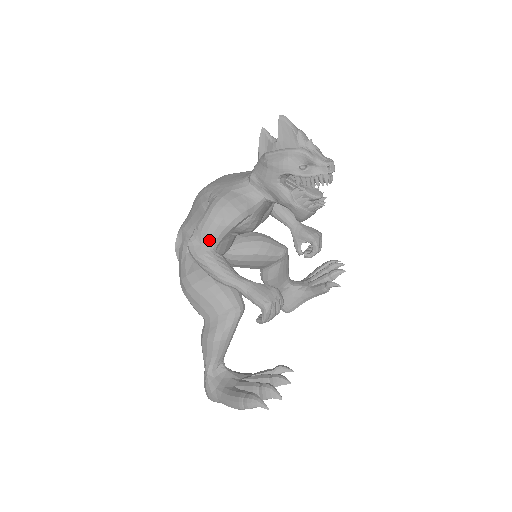
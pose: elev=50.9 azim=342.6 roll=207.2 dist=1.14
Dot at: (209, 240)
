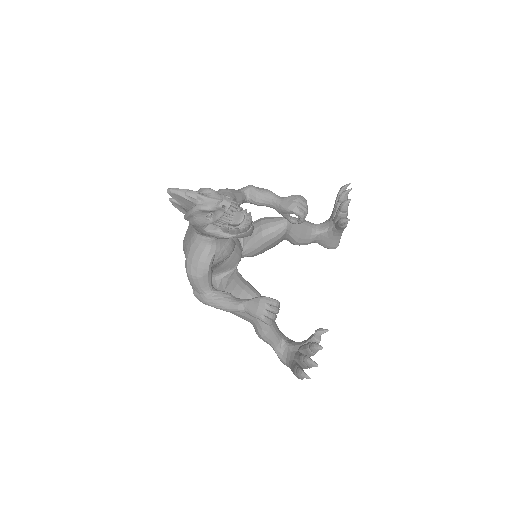
Dot at: (201, 290)
